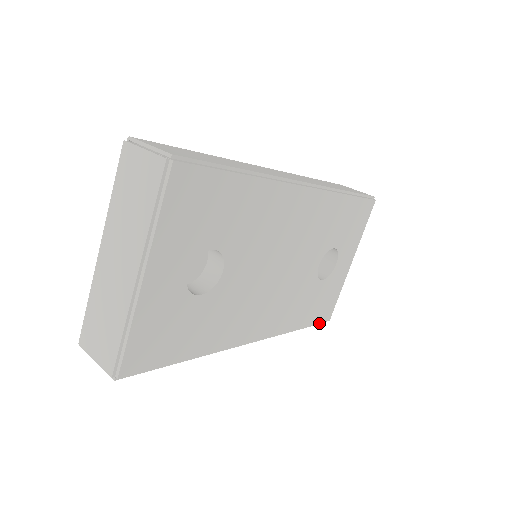
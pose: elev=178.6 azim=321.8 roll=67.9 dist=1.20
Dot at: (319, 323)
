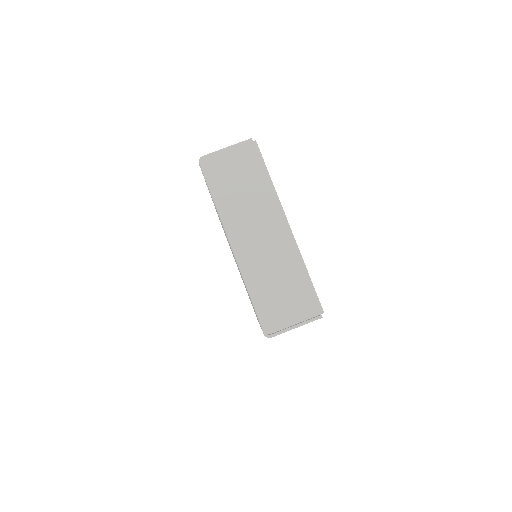
Dot at: occluded
